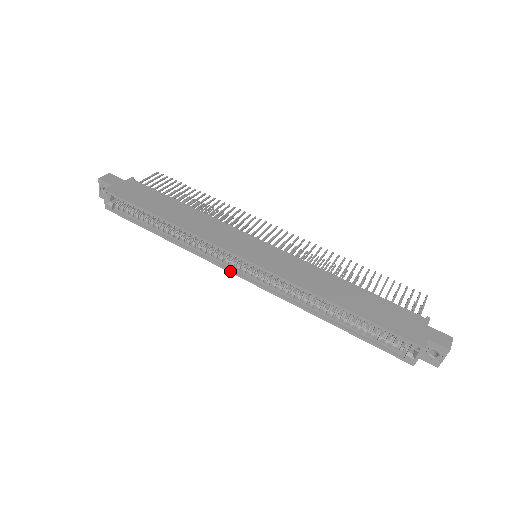
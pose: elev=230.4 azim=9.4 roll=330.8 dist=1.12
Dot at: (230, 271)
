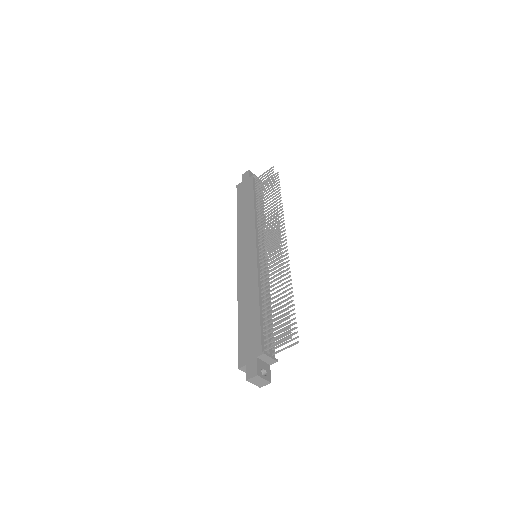
Dot at: occluded
